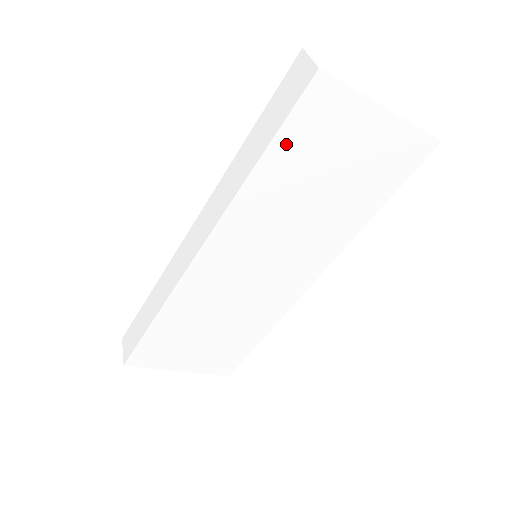
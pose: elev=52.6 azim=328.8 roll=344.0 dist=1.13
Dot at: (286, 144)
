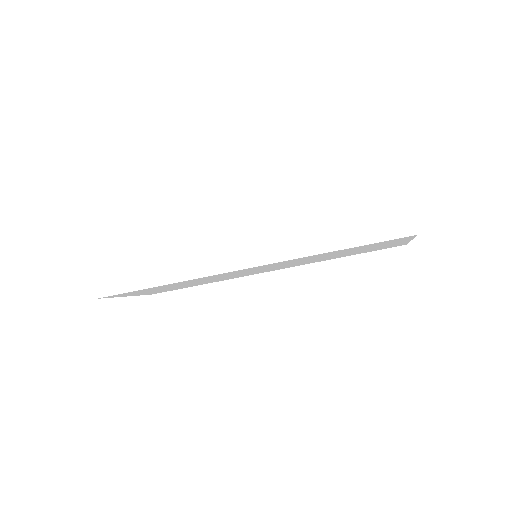
Dot at: (360, 247)
